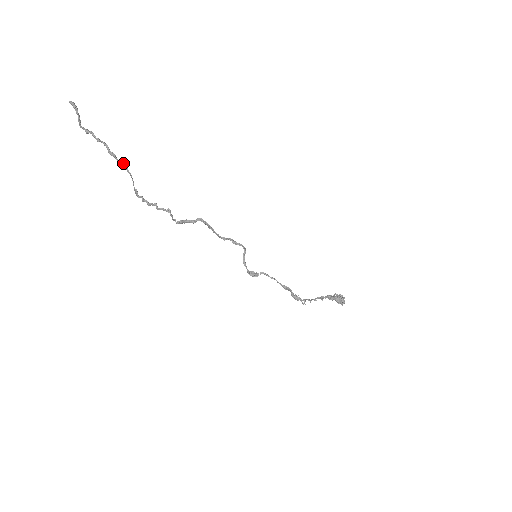
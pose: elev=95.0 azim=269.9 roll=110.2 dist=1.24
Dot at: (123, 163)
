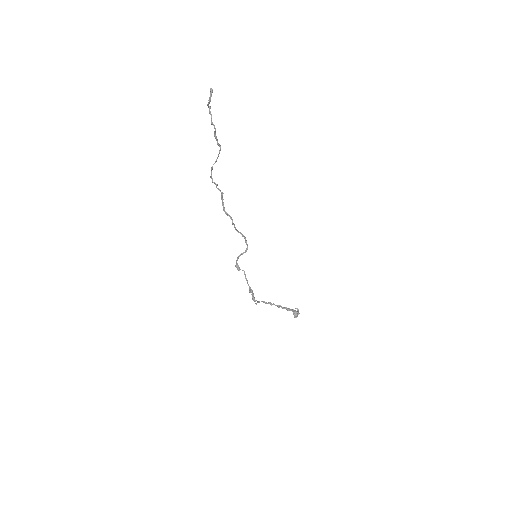
Dot at: (219, 145)
